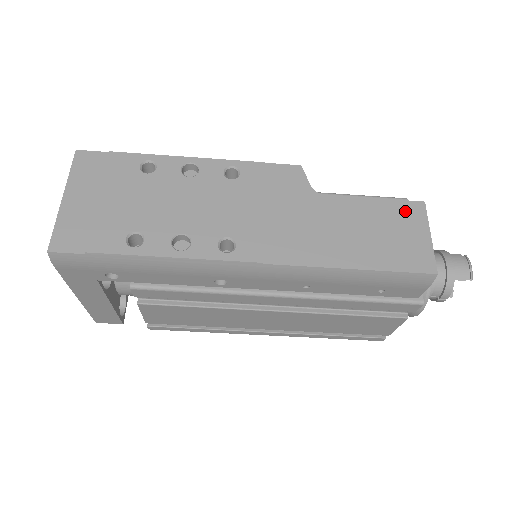
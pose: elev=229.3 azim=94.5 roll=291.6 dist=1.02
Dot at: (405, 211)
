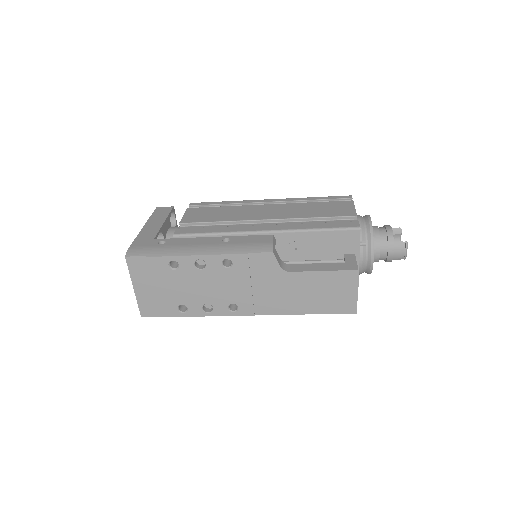
Dot at: (343, 278)
